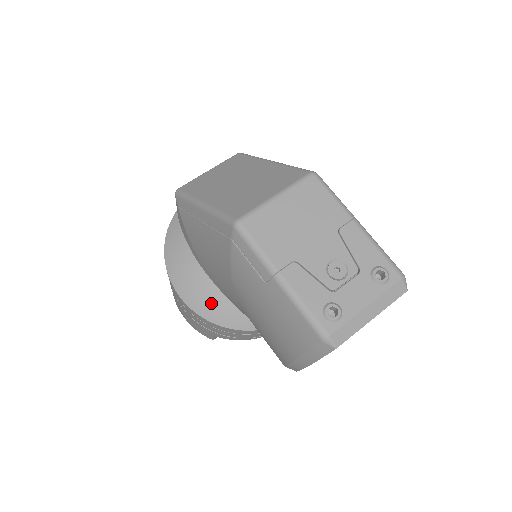
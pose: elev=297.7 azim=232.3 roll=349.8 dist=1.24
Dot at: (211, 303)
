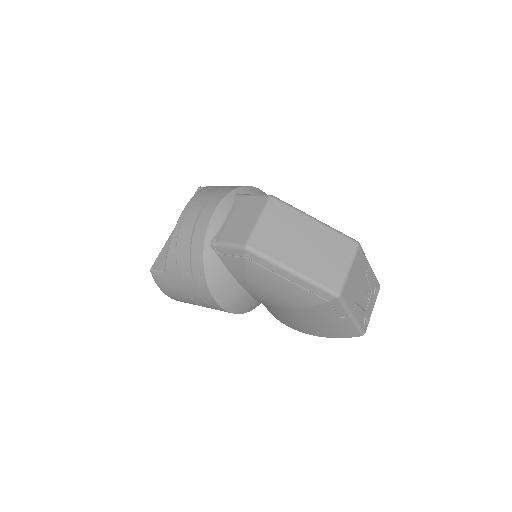
Dot at: (243, 304)
